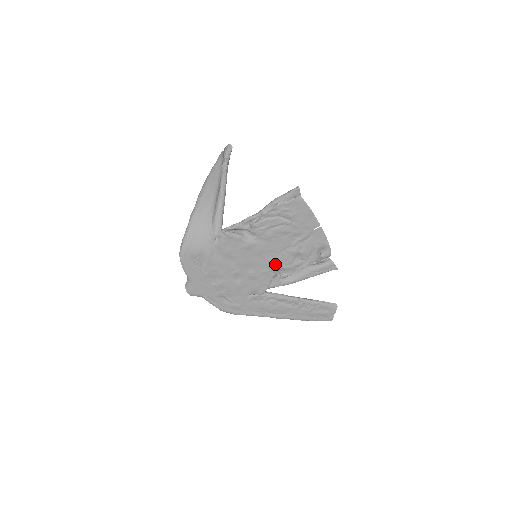
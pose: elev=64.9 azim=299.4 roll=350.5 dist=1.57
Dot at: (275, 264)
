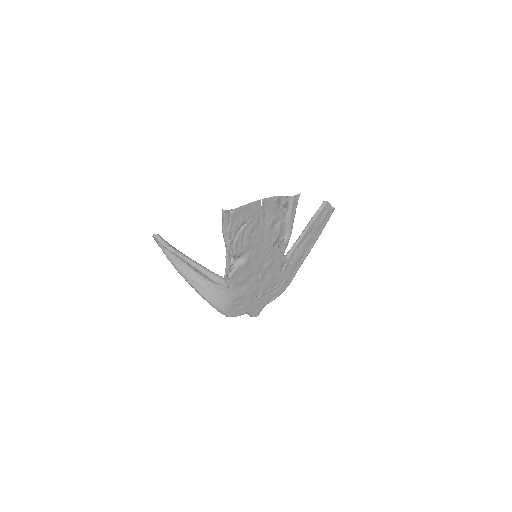
Dot at: (270, 245)
